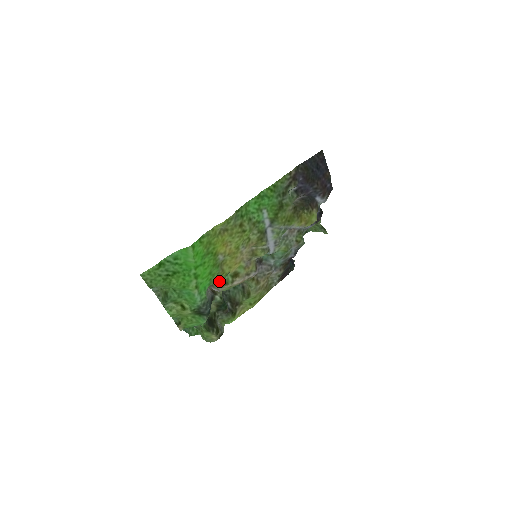
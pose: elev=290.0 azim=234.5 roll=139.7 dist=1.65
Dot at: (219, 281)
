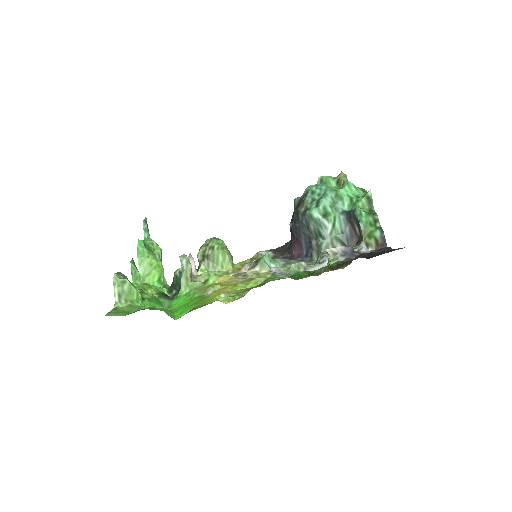
Dot at: (199, 285)
